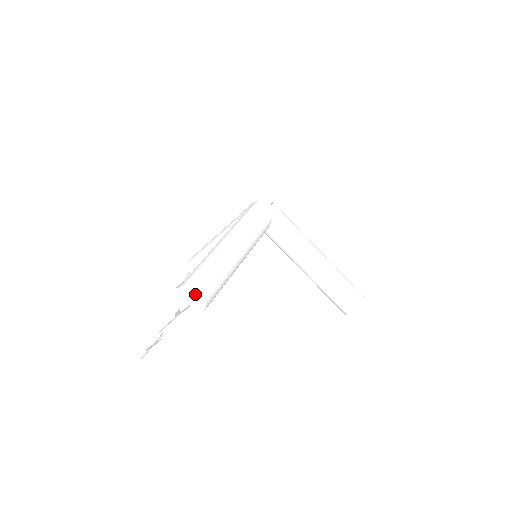
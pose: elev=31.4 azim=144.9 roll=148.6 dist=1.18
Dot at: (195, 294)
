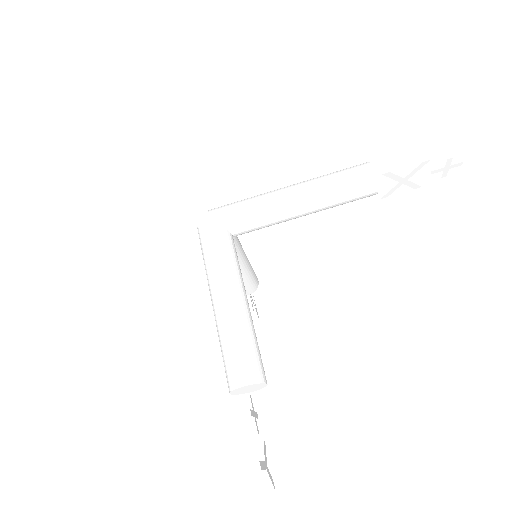
Dot at: (244, 388)
